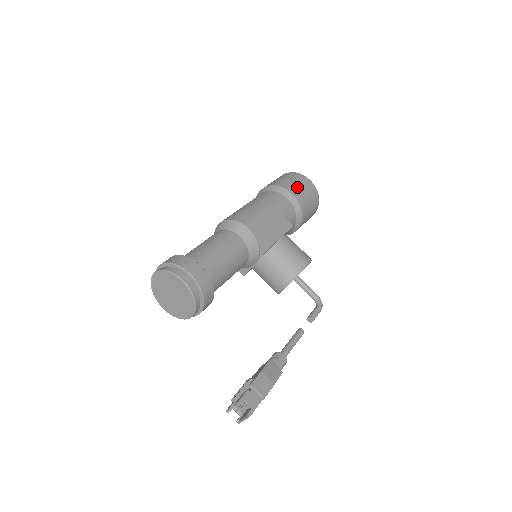
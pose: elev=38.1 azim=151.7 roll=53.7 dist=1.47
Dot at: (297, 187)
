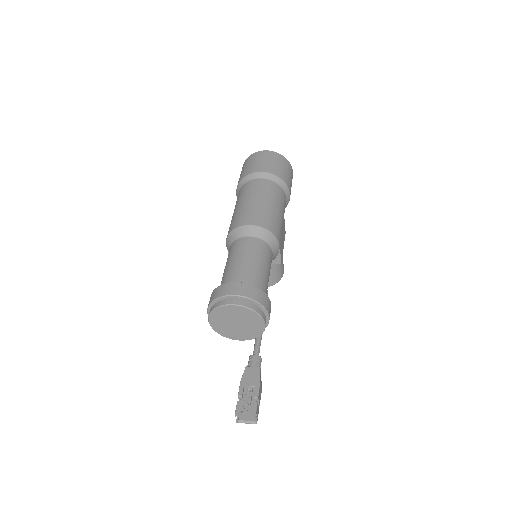
Dot at: (291, 185)
